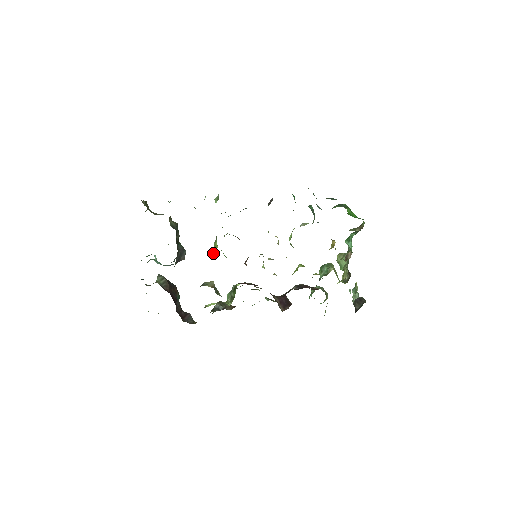
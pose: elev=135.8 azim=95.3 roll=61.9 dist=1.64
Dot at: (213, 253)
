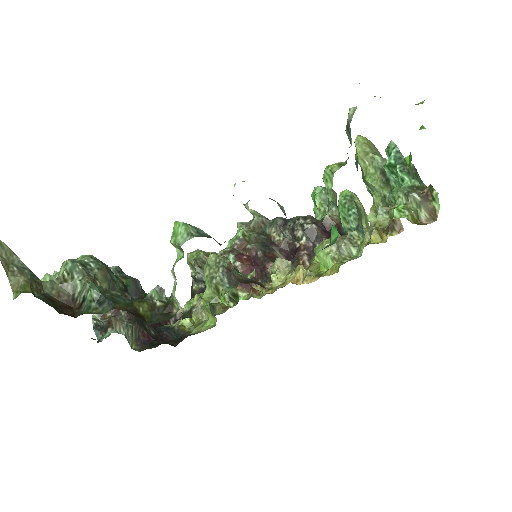
Dot at: (208, 316)
